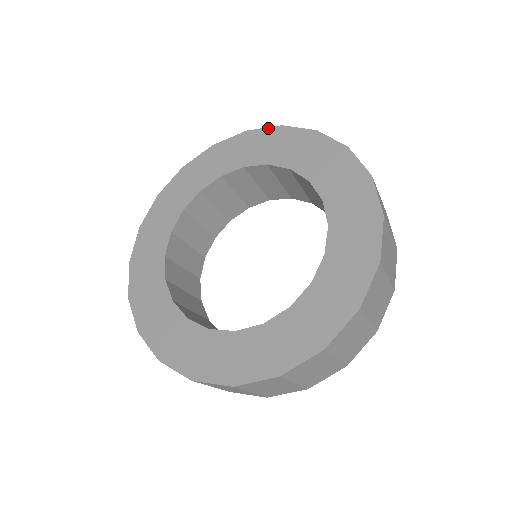
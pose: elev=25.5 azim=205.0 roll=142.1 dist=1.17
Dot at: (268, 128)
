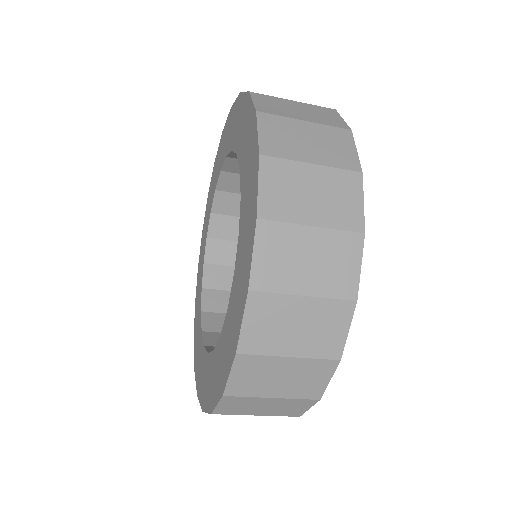
Dot at: (245, 93)
